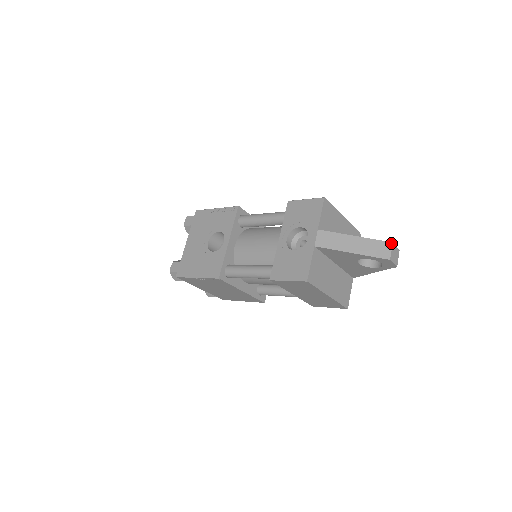
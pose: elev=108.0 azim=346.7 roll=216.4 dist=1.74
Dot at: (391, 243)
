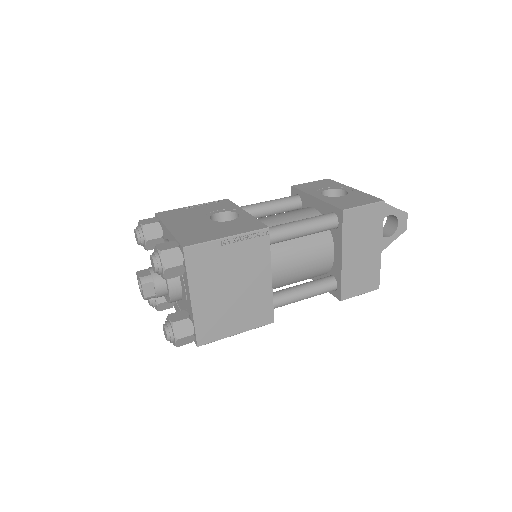
Dot at: occluded
